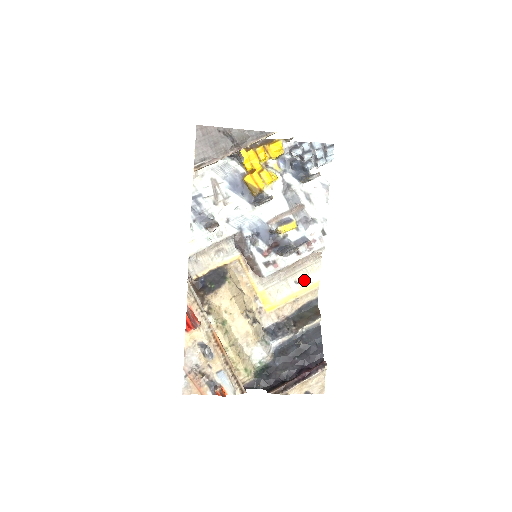
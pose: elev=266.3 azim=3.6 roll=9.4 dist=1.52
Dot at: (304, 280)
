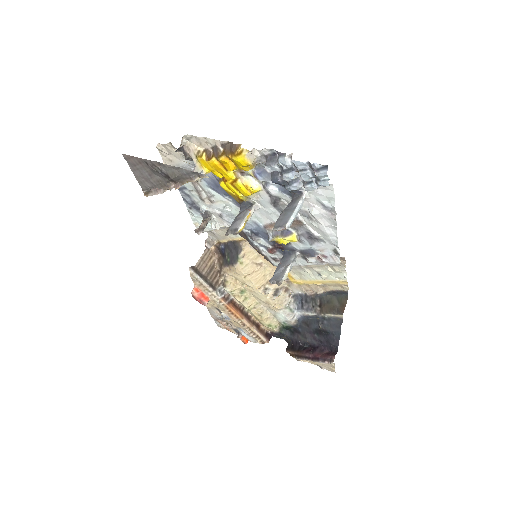
Dot at: (328, 274)
